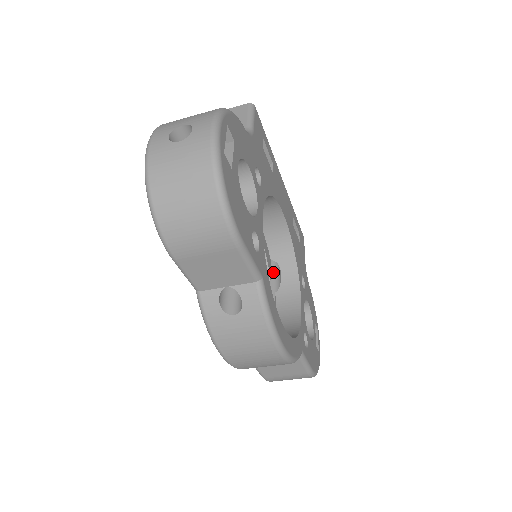
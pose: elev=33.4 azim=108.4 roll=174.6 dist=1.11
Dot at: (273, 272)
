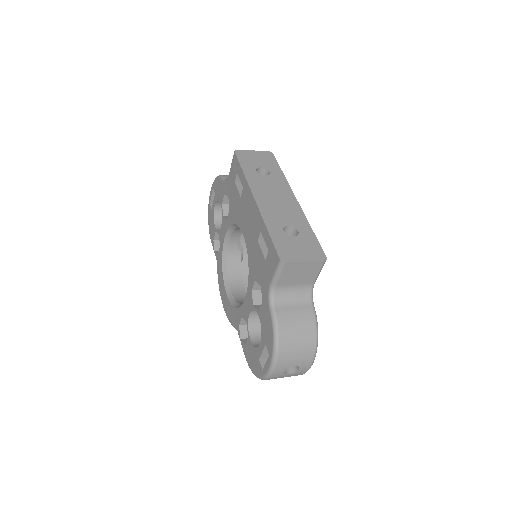
Dot at: occluded
